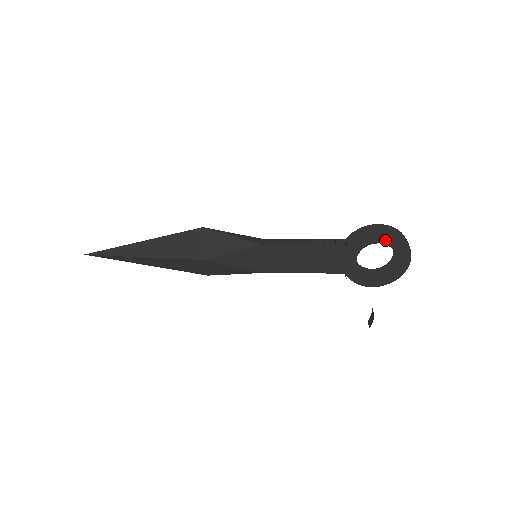
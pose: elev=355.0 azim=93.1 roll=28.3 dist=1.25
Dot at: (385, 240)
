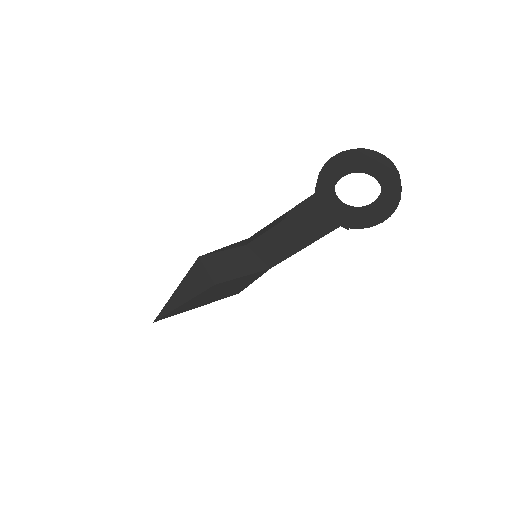
Dot at: (346, 169)
